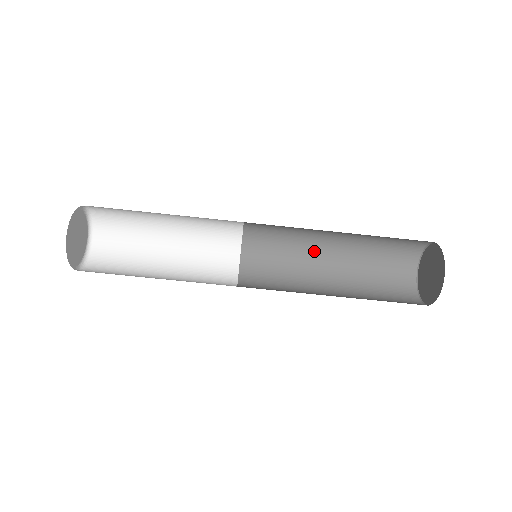
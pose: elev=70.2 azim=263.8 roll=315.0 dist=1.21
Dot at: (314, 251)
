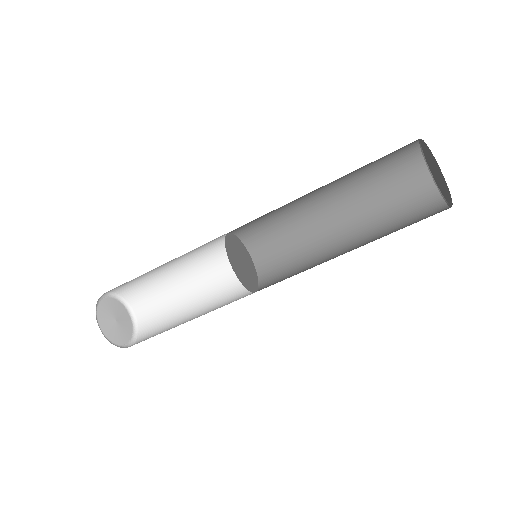
Dot at: (310, 210)
